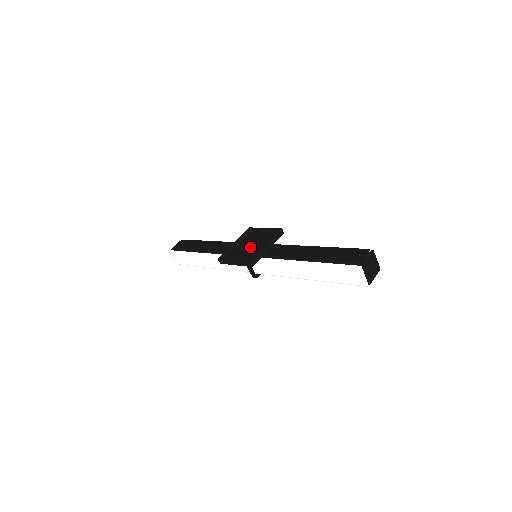
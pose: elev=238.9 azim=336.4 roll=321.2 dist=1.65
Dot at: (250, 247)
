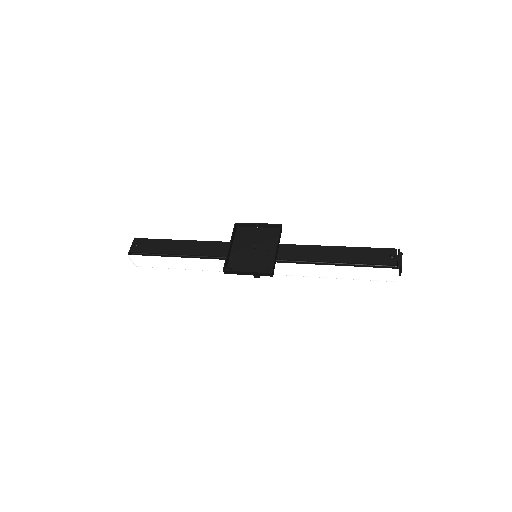
Dot at: (251, 249)
